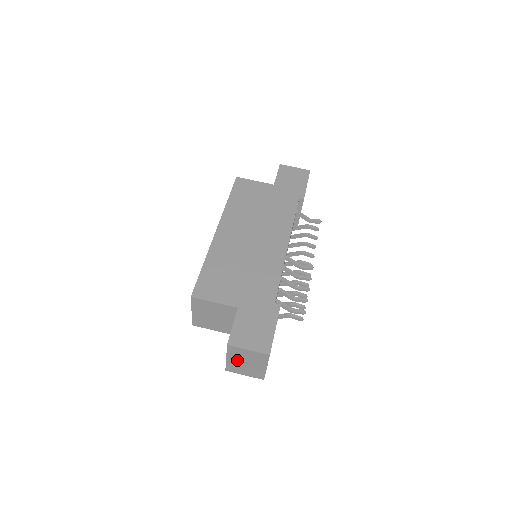
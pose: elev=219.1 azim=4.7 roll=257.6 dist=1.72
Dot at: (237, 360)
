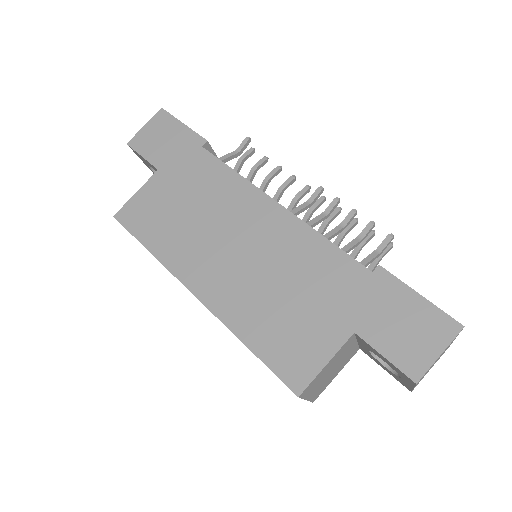
Dot at: (425, 374)
